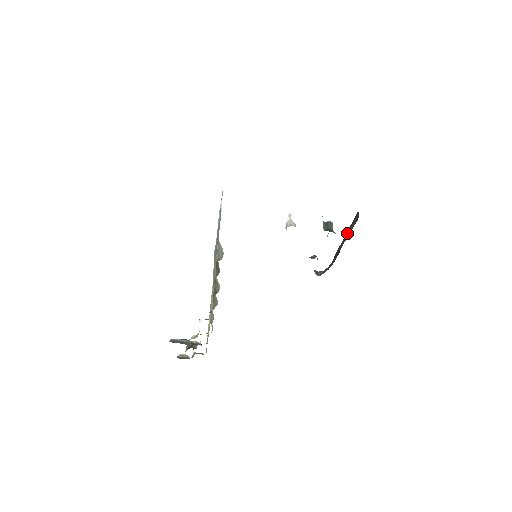
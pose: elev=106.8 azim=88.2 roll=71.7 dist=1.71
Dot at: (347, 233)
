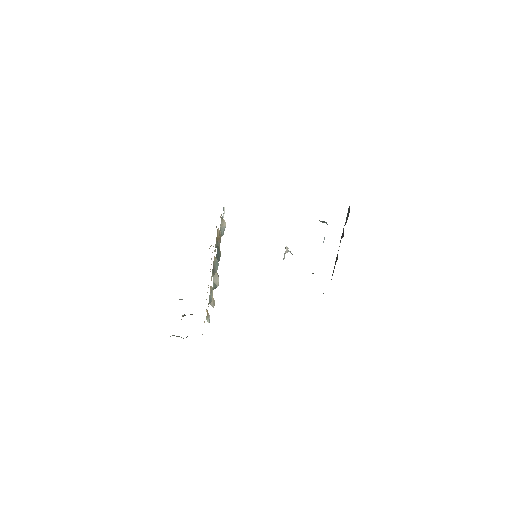
Dot at: (342, 235)
